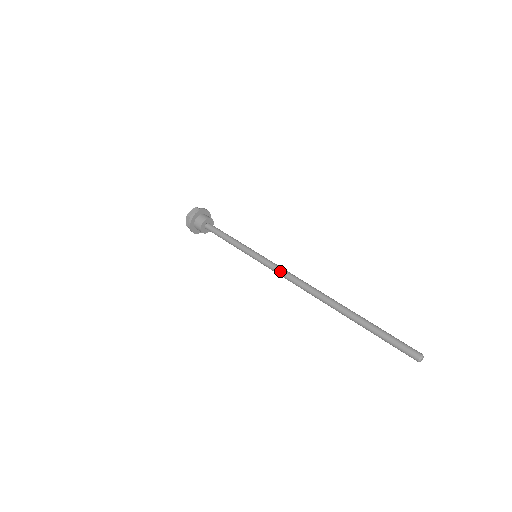
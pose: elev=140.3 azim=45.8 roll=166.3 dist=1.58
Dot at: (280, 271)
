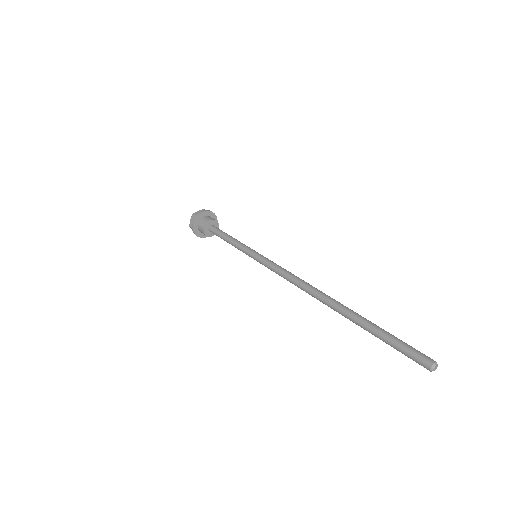
Dot at: (277, 273)
